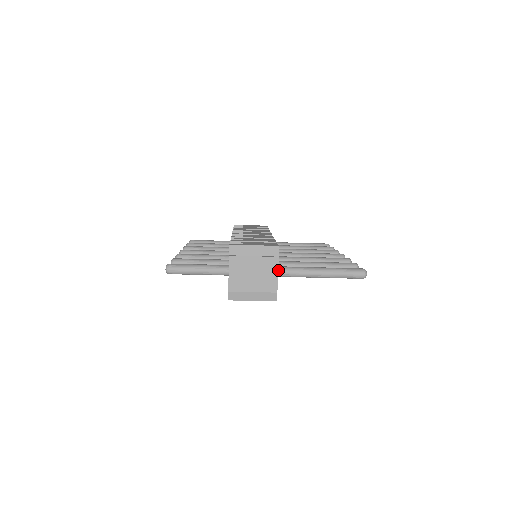
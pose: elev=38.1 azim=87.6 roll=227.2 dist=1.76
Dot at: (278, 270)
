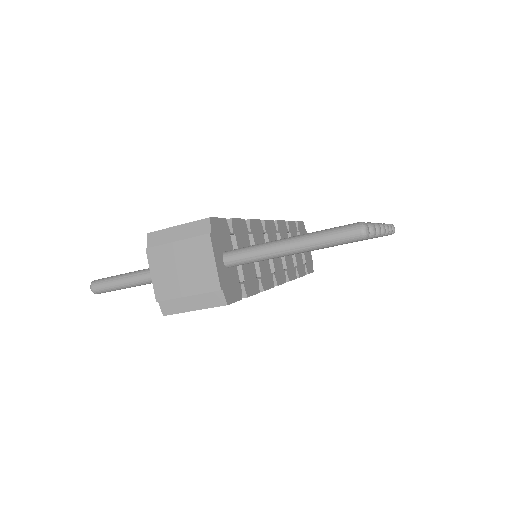
Dot at: (224, 256)
